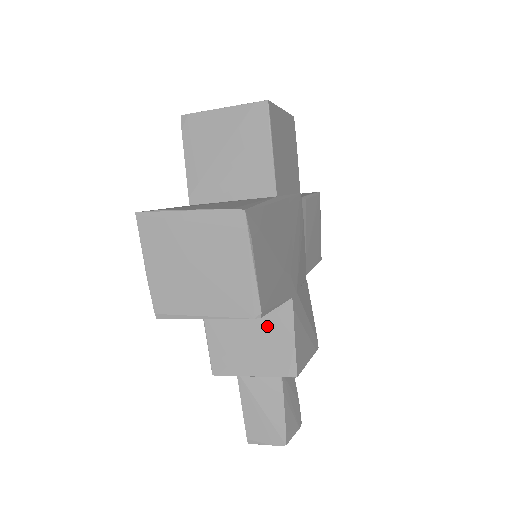
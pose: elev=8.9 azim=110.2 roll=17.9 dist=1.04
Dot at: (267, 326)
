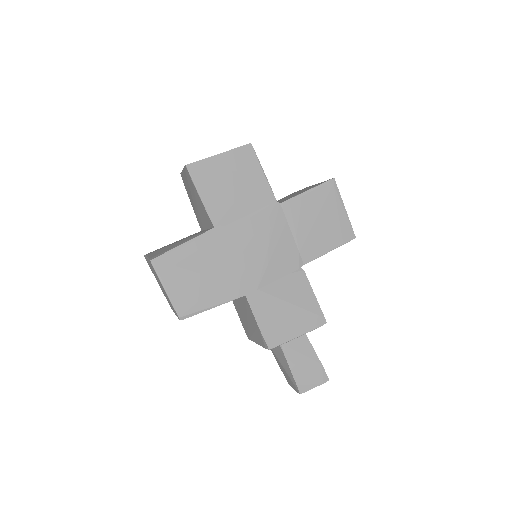
Dot at: (247, 312)
